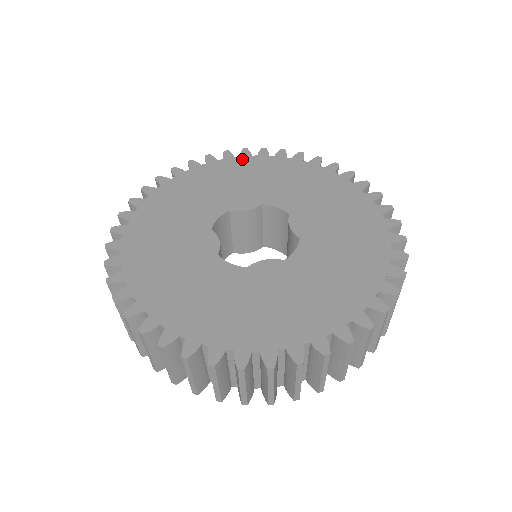
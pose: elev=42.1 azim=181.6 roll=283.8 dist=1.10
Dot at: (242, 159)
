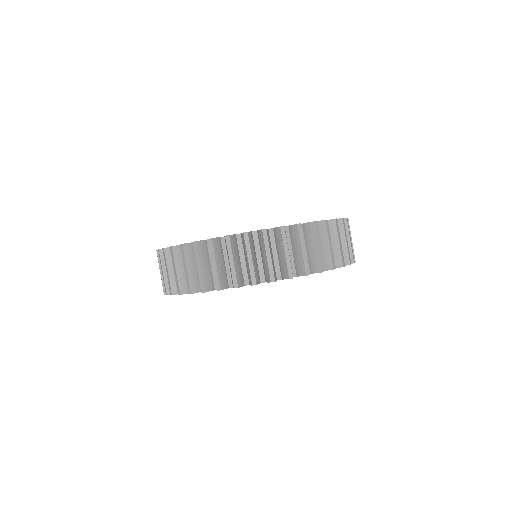
Dot at: occluded
